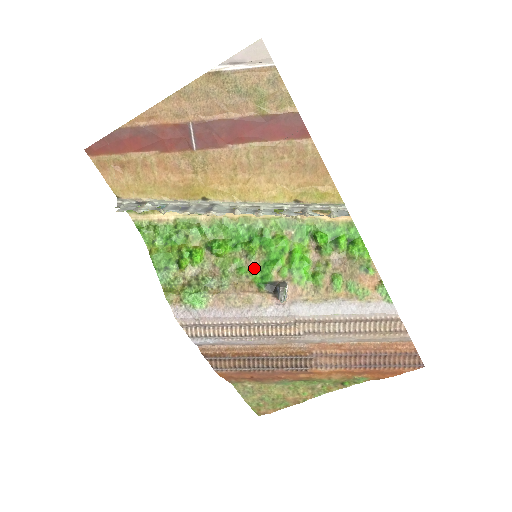
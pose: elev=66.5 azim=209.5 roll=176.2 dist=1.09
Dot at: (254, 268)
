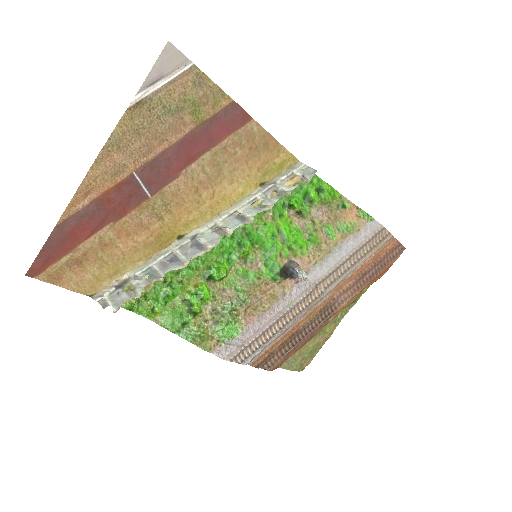
Dot at: (259, 267)
